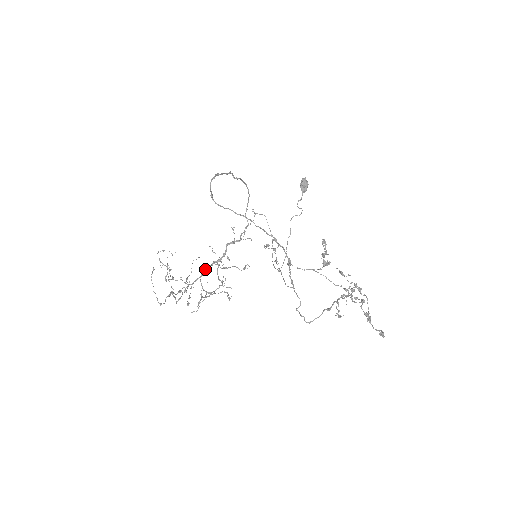
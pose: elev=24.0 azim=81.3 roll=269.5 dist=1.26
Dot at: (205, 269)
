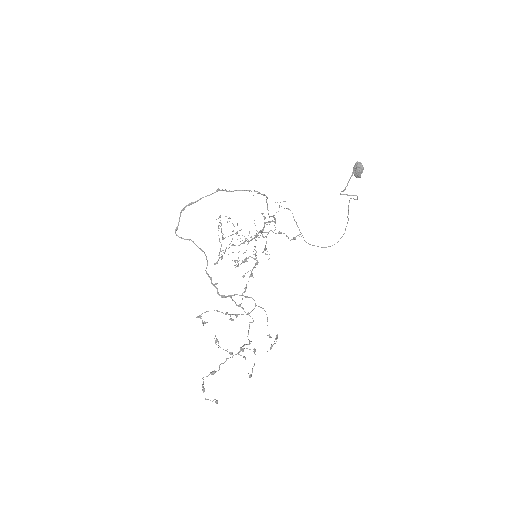
Dot at: occluded
